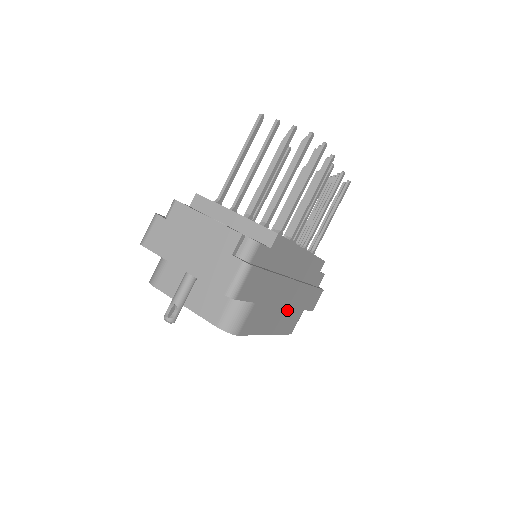
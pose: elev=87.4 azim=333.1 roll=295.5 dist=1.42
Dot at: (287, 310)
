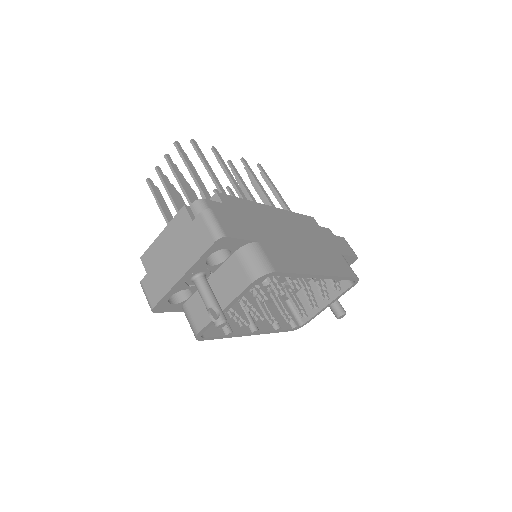
Dot at: (317, 253)
